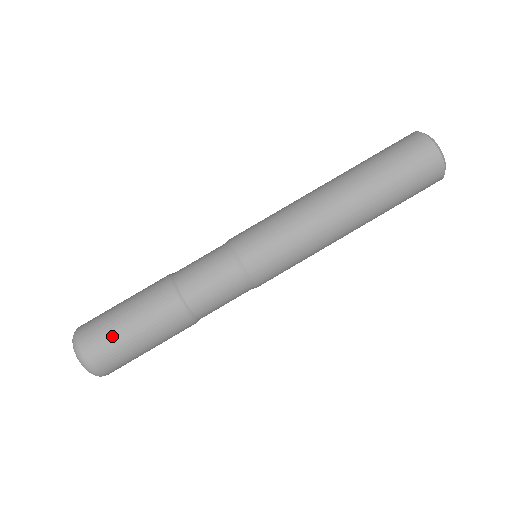
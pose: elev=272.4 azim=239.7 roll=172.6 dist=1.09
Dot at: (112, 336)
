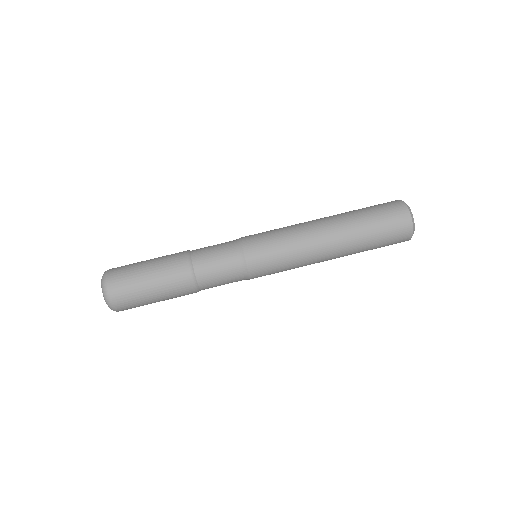
Dot at: (132, 273)
